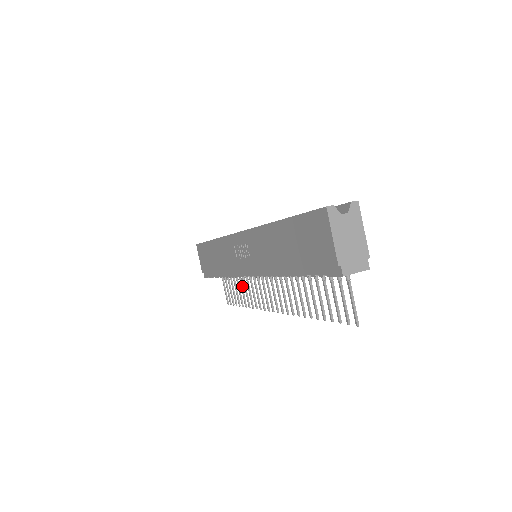
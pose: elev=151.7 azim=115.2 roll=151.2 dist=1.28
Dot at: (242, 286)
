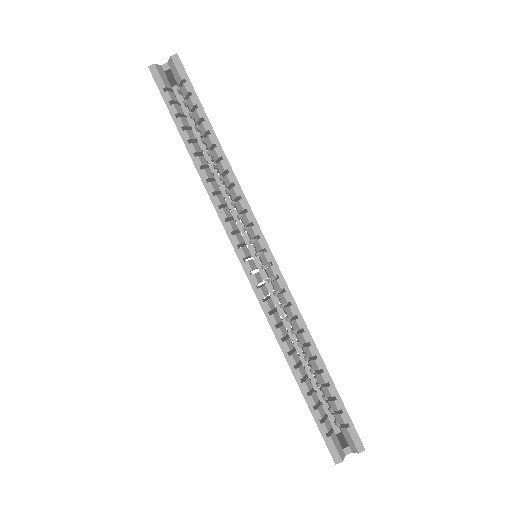
Dot at: occluded
